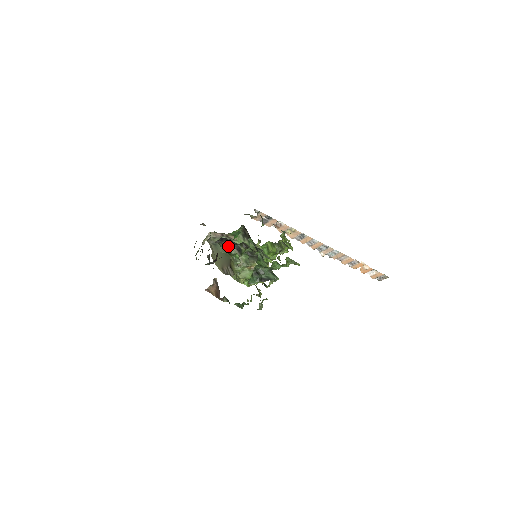
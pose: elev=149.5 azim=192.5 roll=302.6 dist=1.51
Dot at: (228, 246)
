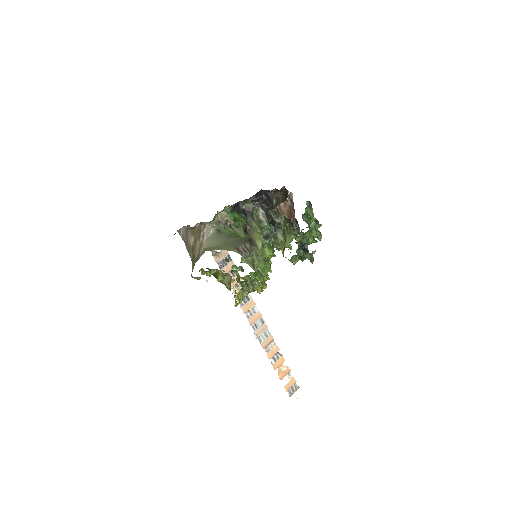
Dot at: (256, 211)
